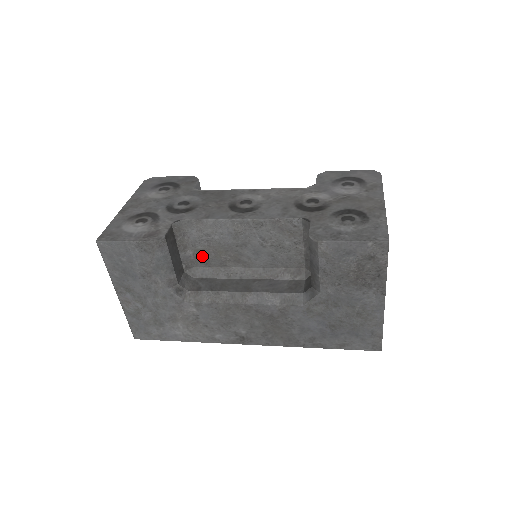
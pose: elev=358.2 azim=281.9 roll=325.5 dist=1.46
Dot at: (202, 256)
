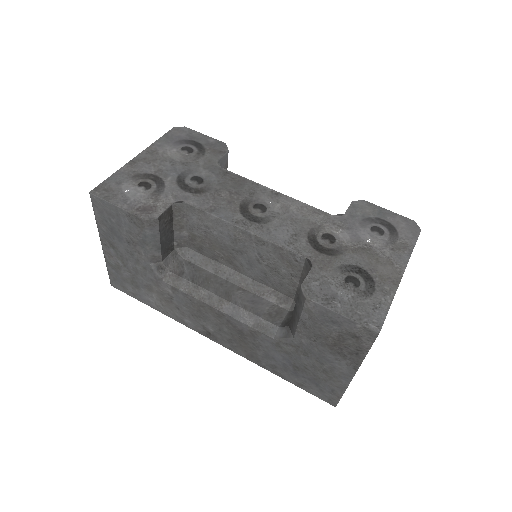
Dot at: (197, 242)
